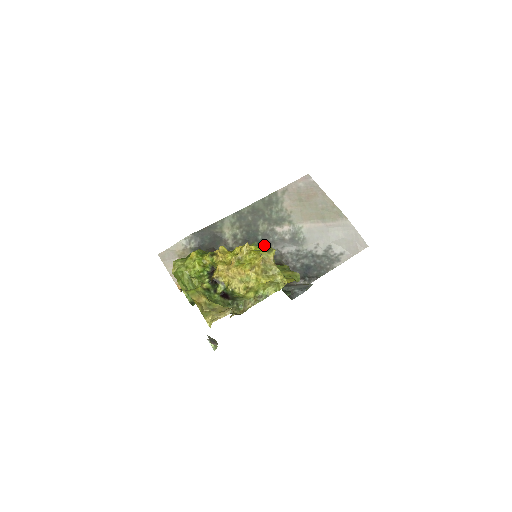
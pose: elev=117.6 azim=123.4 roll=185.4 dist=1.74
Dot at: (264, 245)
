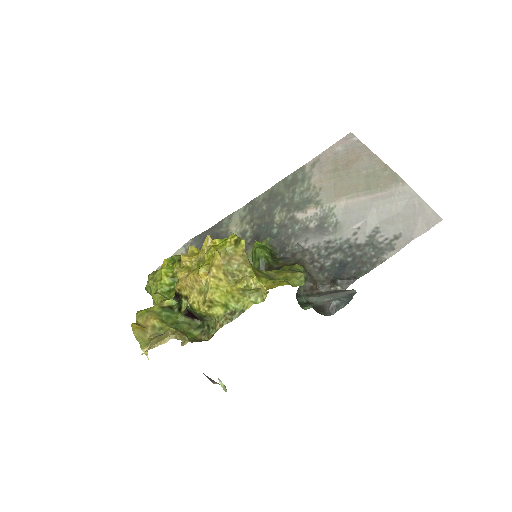
Dot at: (231, 236)
